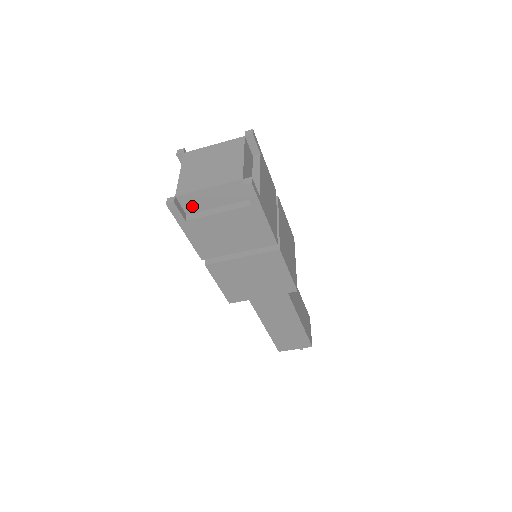
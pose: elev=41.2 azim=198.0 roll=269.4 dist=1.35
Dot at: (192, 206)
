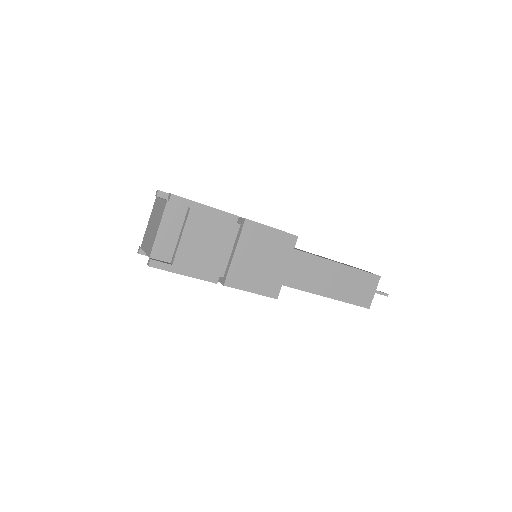
Dot at: occluded
